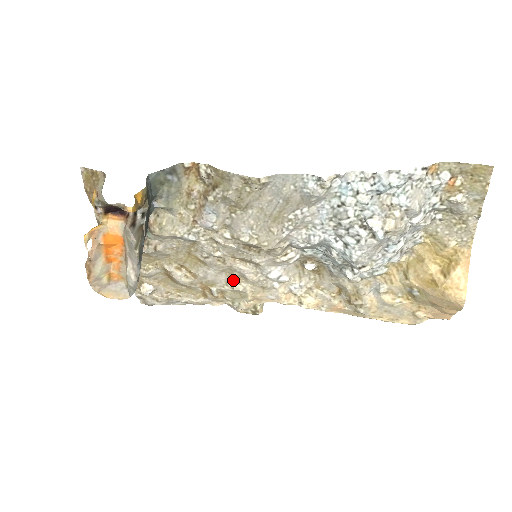
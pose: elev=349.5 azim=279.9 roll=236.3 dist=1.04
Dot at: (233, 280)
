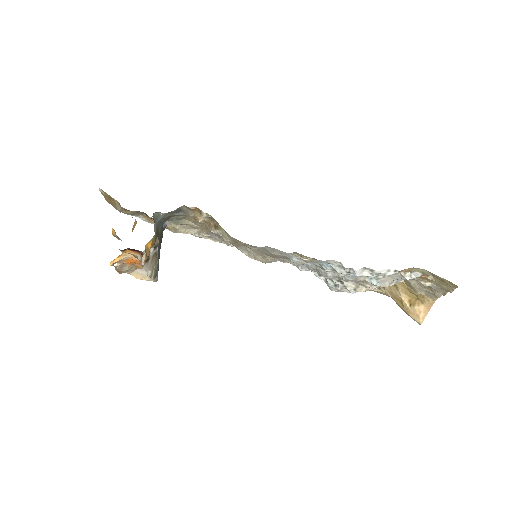
Dot at: occluded
